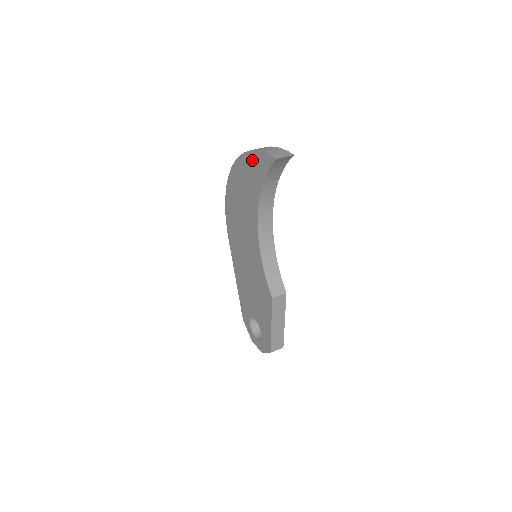
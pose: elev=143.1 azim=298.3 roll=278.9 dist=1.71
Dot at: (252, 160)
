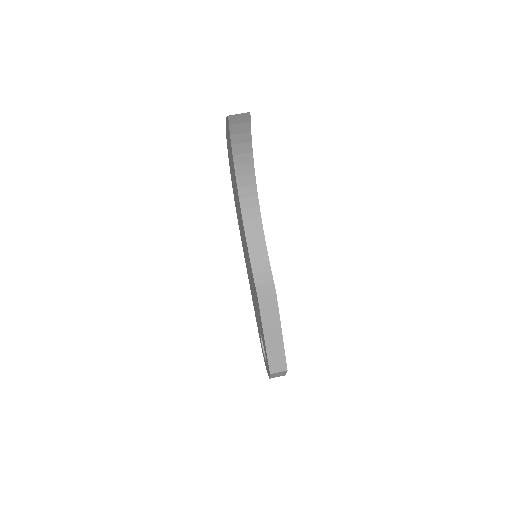
Dot at: (227, 135)
